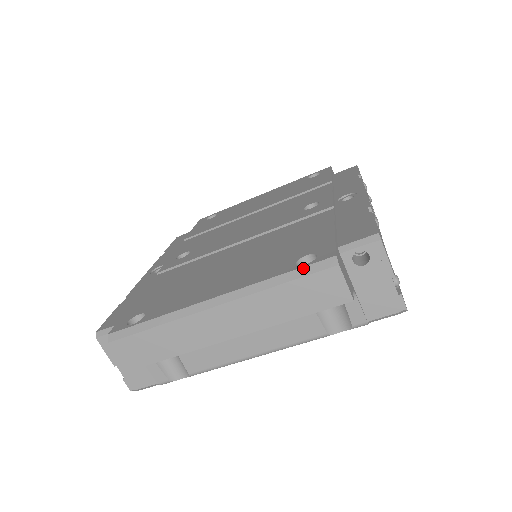
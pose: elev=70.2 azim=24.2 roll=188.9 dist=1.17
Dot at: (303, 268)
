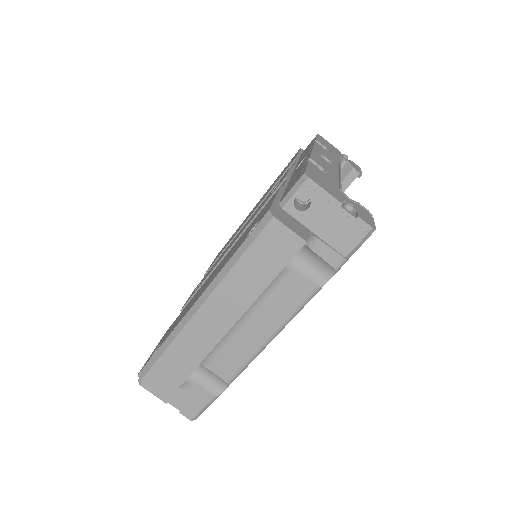
Dot at: (249, 236)
